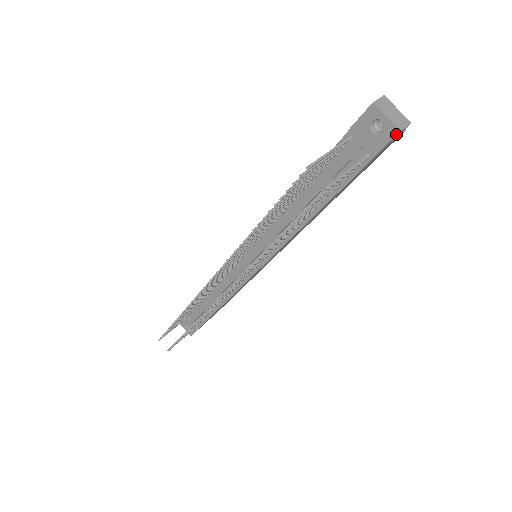
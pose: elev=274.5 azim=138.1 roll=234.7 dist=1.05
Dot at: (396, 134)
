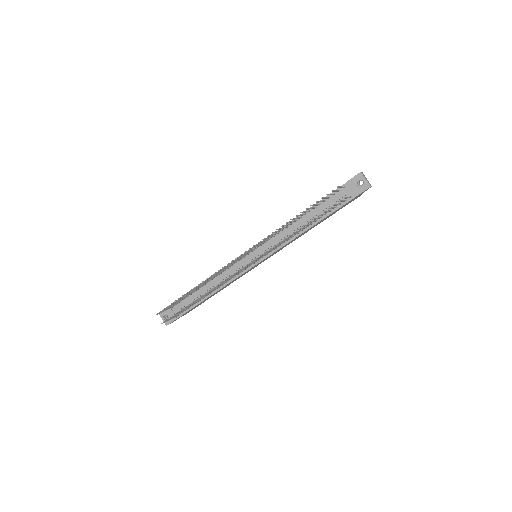
Dot at: (369, 187)
